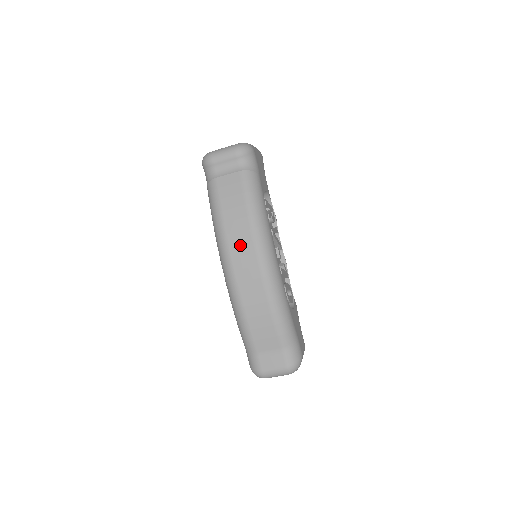
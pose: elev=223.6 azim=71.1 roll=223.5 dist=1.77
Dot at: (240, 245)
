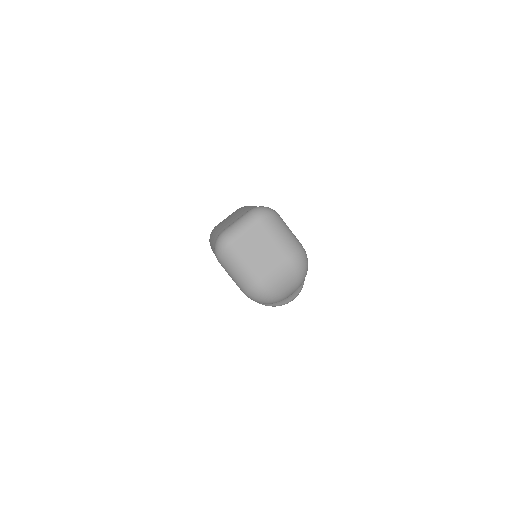
Dot at: occluded
